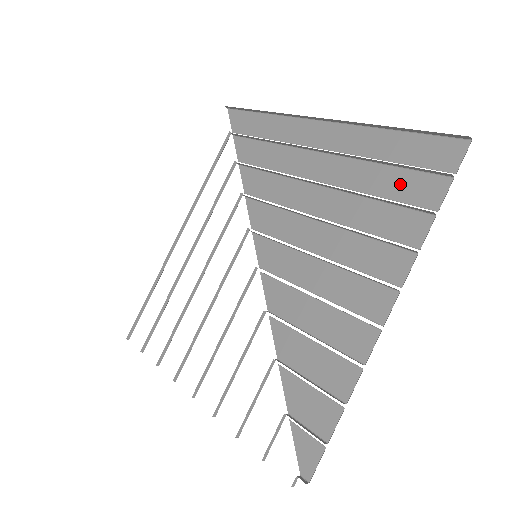
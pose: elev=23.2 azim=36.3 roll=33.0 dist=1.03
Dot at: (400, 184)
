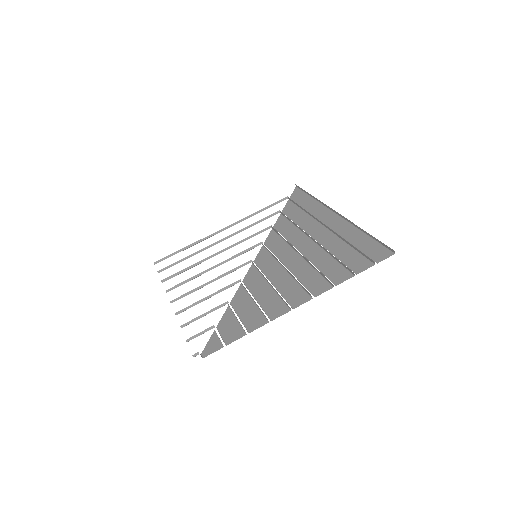
Dot at: (350, 257)
